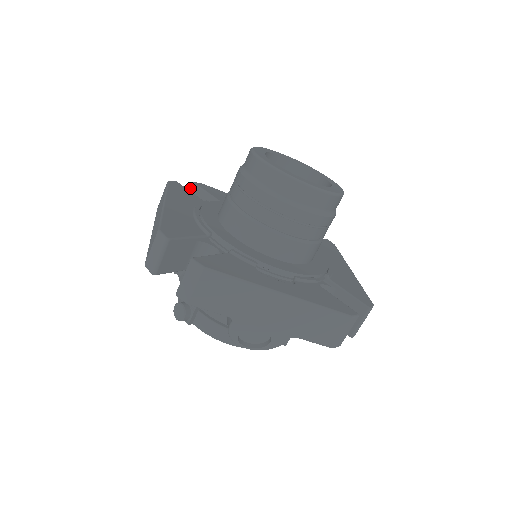
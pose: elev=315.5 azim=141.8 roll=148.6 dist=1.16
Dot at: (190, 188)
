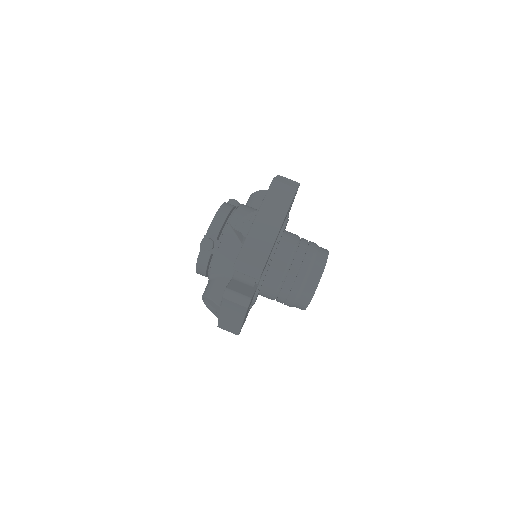
Dot at: (295, 182)
